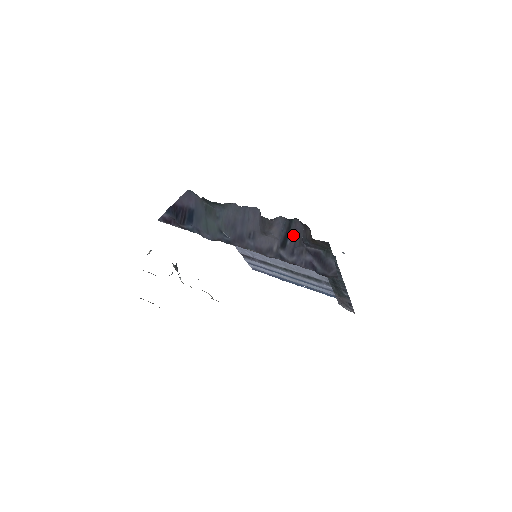
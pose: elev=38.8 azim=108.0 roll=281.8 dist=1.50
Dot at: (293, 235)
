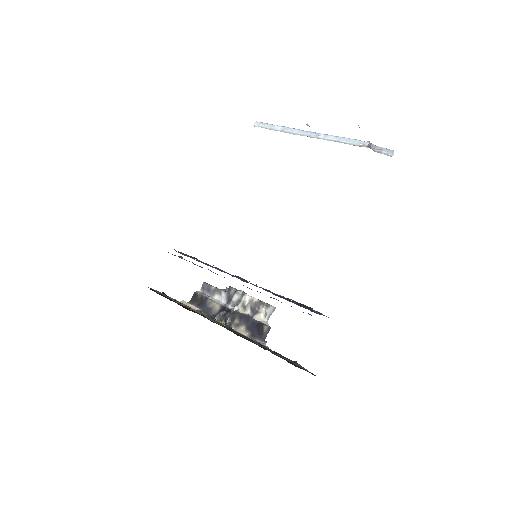
Dot at: occluded
